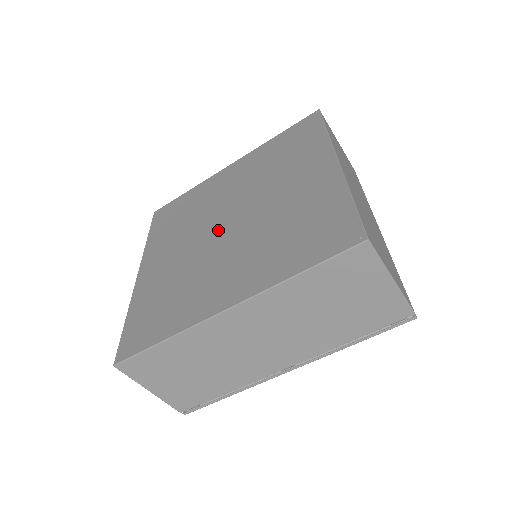
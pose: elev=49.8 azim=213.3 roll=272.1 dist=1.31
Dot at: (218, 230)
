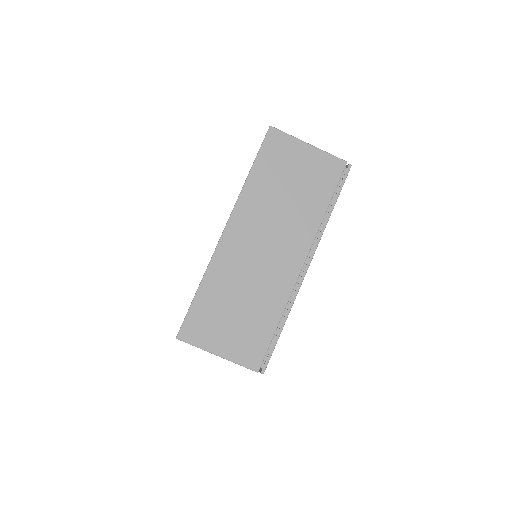
Dot at: occluded
